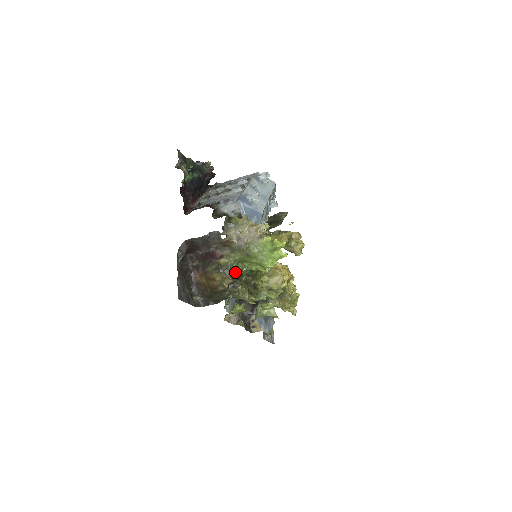
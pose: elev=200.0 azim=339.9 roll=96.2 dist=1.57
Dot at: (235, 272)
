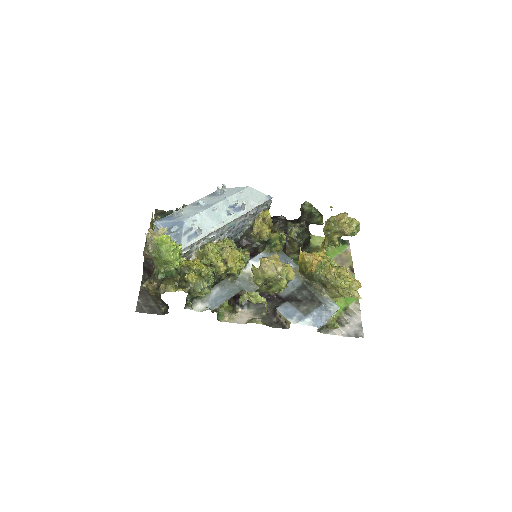
Dot at: (160, 275)
